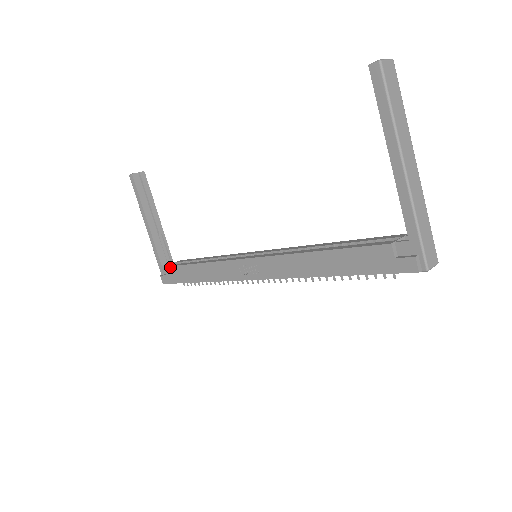
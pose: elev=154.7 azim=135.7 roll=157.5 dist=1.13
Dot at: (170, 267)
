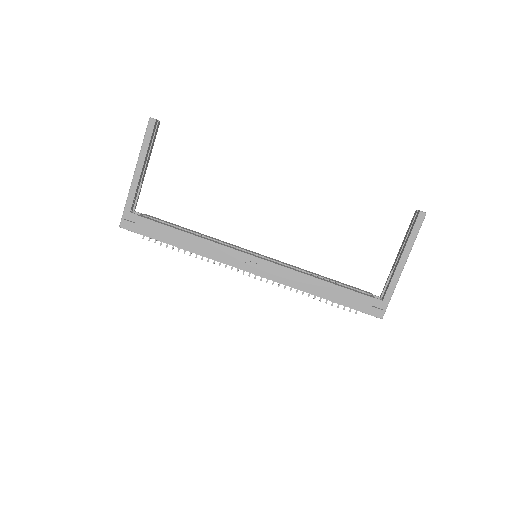
Dot at: (148, 220)
